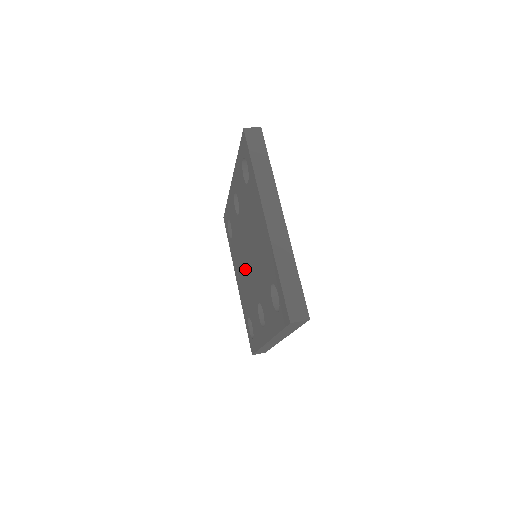
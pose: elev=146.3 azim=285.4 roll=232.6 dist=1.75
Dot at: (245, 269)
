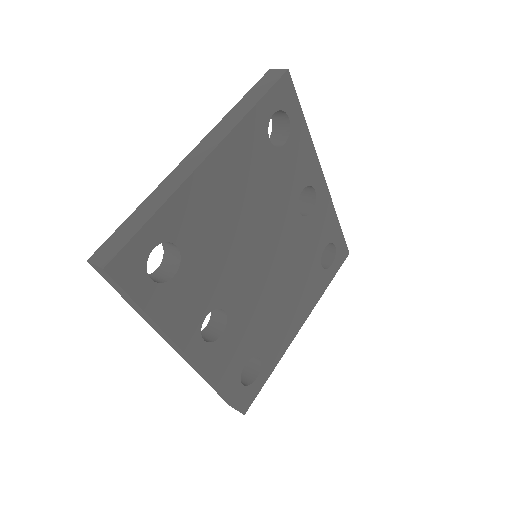
Dot at: occluded
